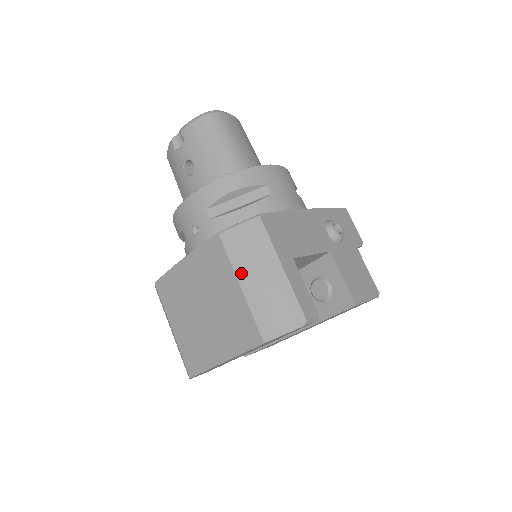
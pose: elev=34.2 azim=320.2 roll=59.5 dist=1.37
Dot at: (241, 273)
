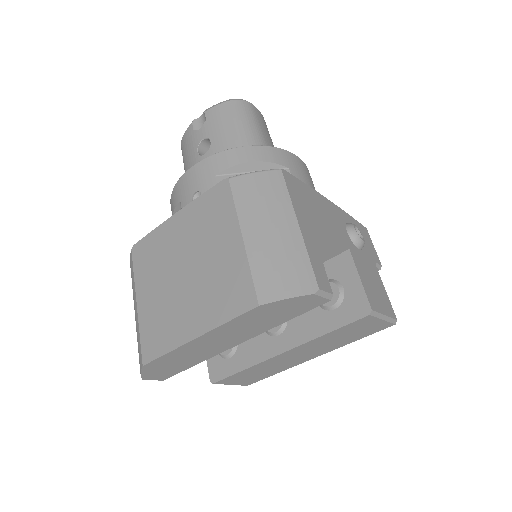
Dot at: (246, 221)
